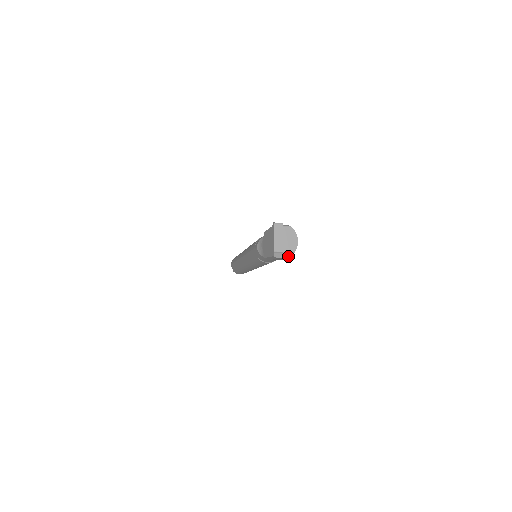
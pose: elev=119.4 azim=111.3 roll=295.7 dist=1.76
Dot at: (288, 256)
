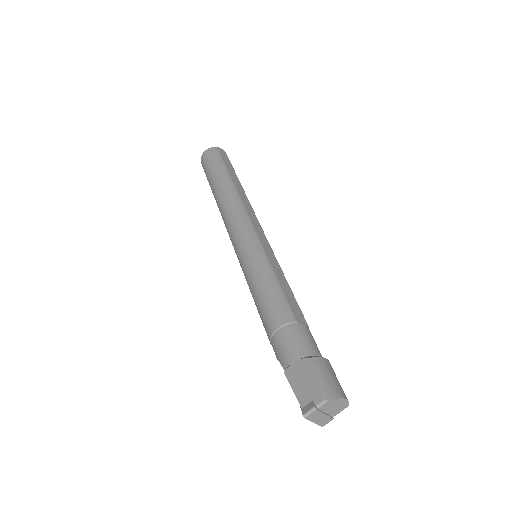
Dot at: occluded
